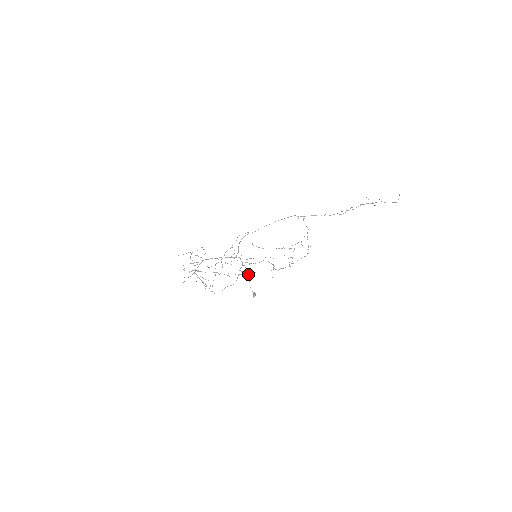
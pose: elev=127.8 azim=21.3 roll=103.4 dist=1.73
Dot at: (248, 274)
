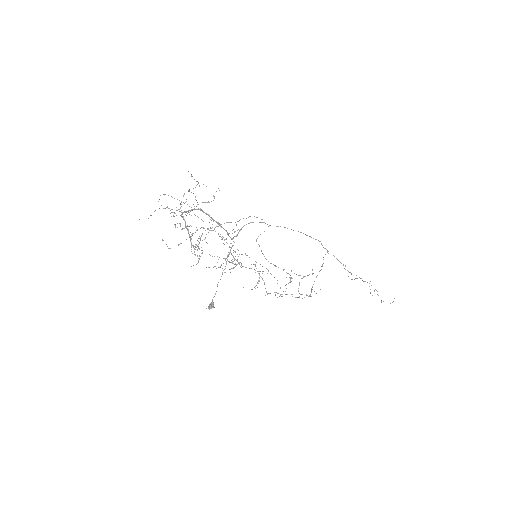
Dot at: (222, 273)
